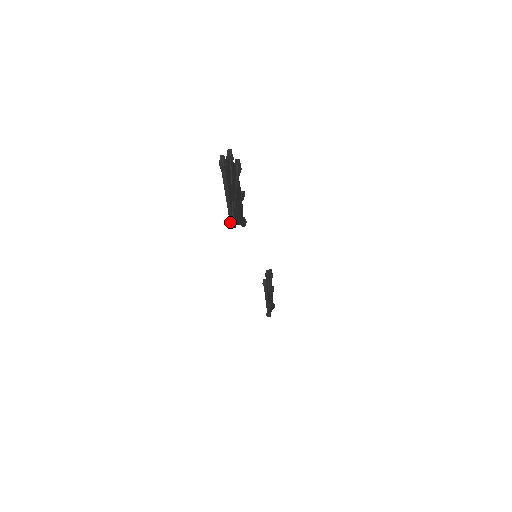
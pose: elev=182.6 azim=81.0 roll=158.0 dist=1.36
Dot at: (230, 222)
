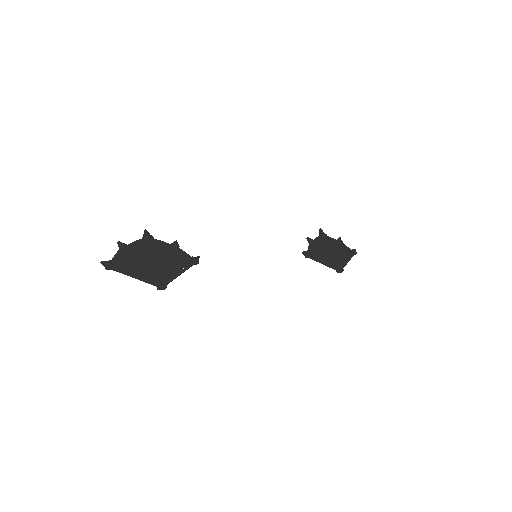
Dot at: (158, 288)
